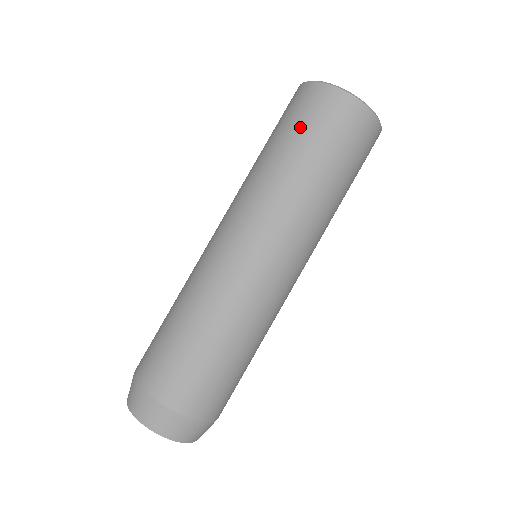
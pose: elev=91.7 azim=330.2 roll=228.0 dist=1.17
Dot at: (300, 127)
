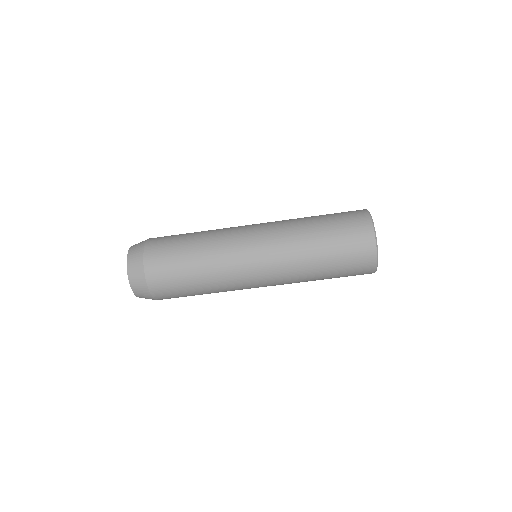
Dot at: (338, 226)
